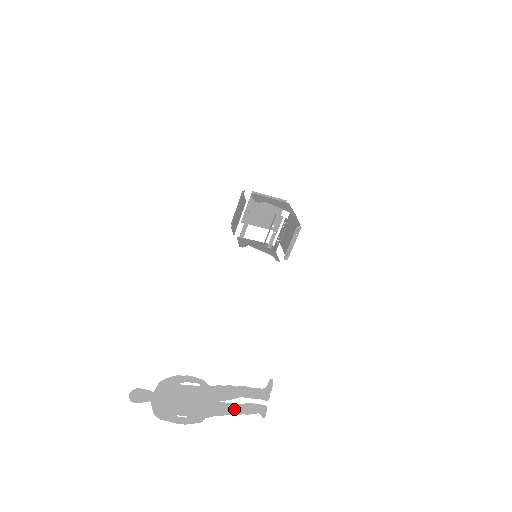
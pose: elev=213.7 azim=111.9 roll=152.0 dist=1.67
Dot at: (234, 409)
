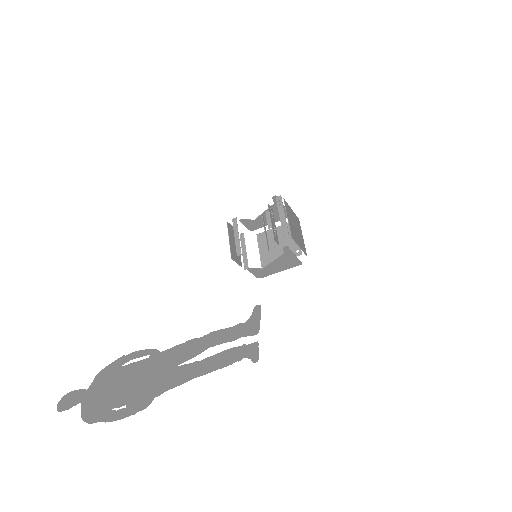
Dot at: (201, 368)
